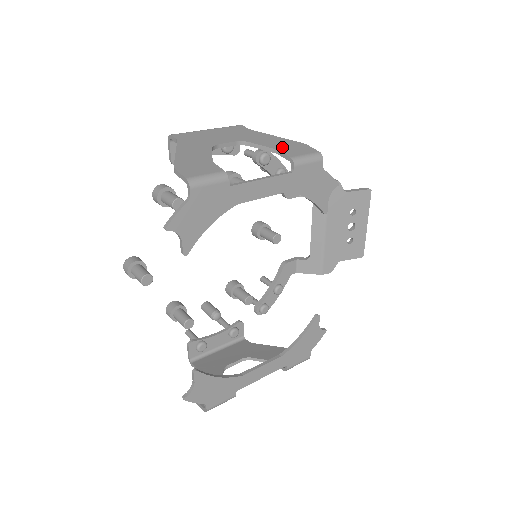
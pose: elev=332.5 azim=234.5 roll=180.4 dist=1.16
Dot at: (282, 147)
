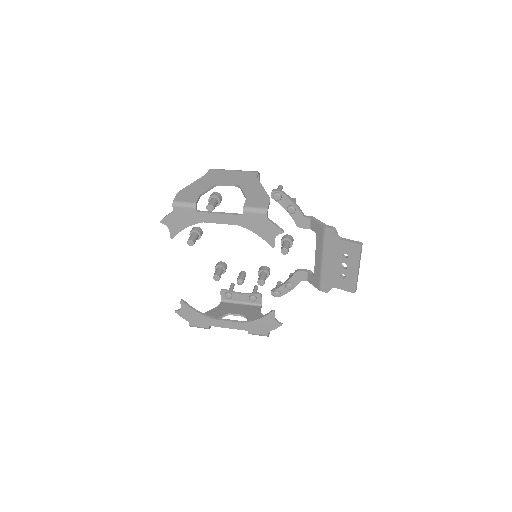
Dot at: (252, 197)
